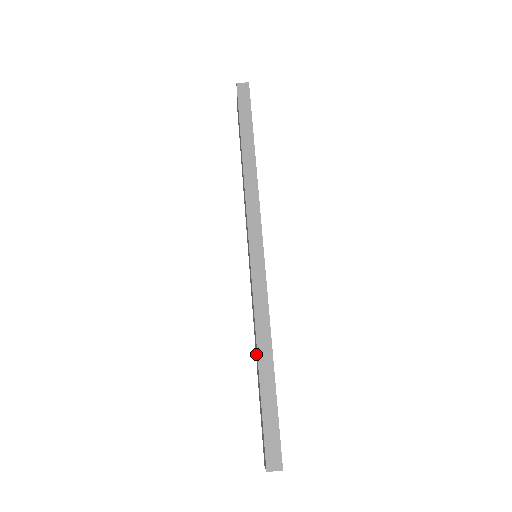
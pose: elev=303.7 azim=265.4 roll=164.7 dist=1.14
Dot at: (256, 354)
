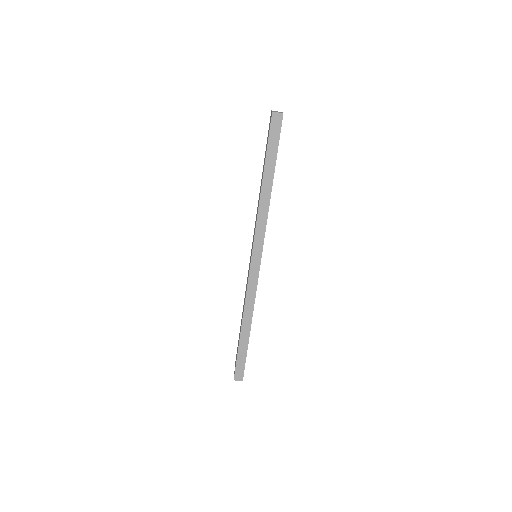
Dot at: (242, 315)
